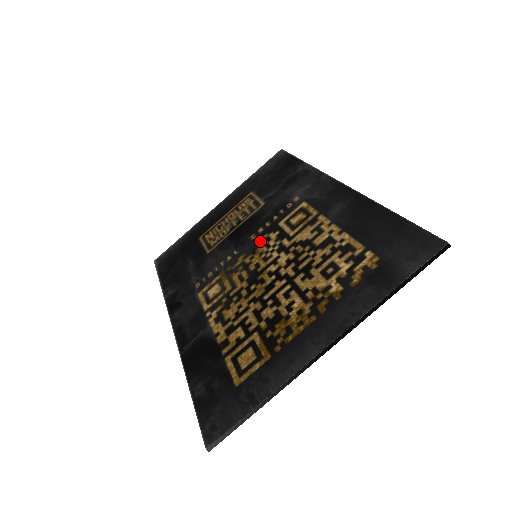
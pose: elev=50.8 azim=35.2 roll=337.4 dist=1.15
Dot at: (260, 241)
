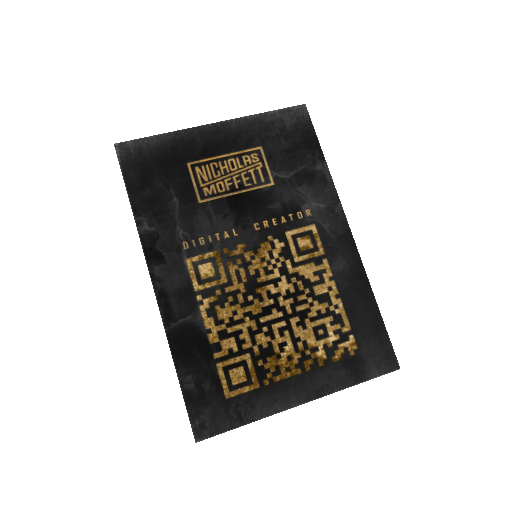
Dot at: (264, 241)
